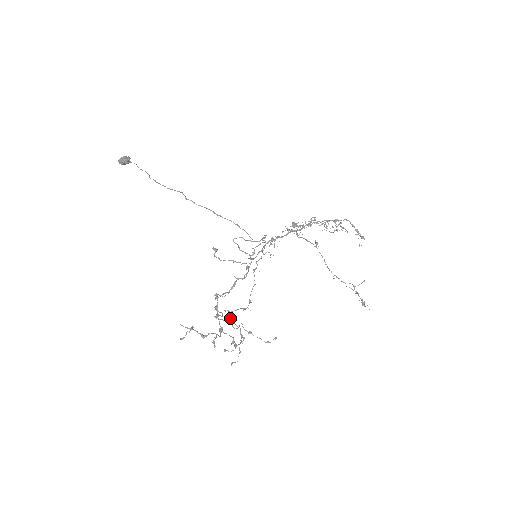
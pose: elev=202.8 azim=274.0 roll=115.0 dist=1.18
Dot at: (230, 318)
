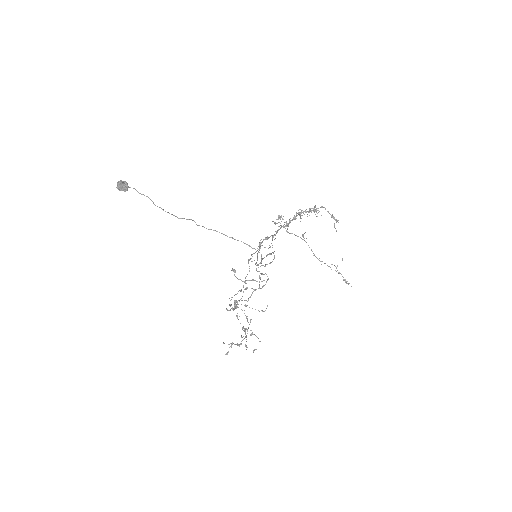
Dot at: (236, 305)
